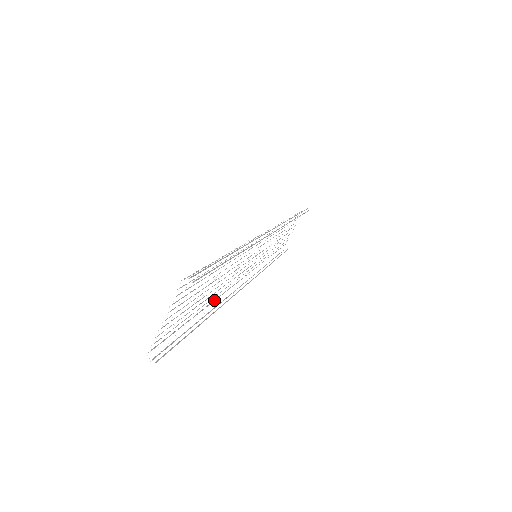
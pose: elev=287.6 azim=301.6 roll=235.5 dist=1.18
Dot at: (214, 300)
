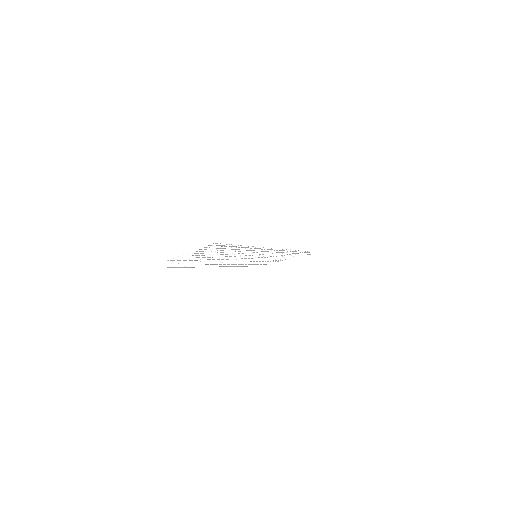
Dot at: (215, 261)
